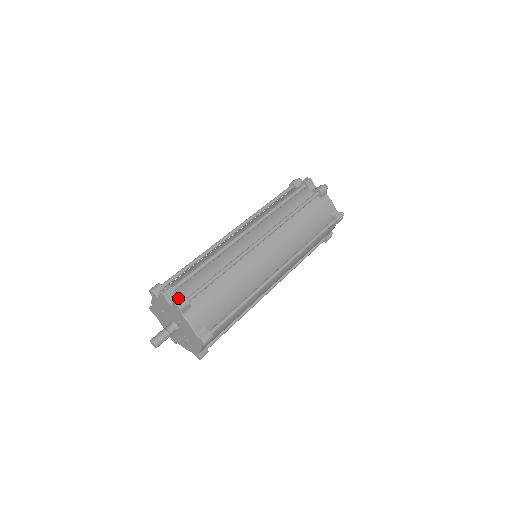
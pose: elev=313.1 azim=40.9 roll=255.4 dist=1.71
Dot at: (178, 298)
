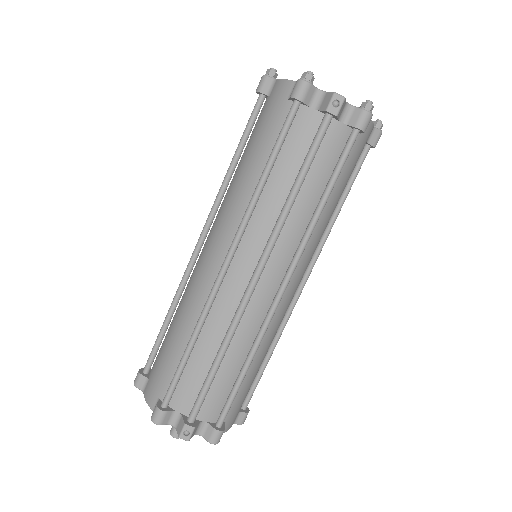
Dot at: (204, 425)
